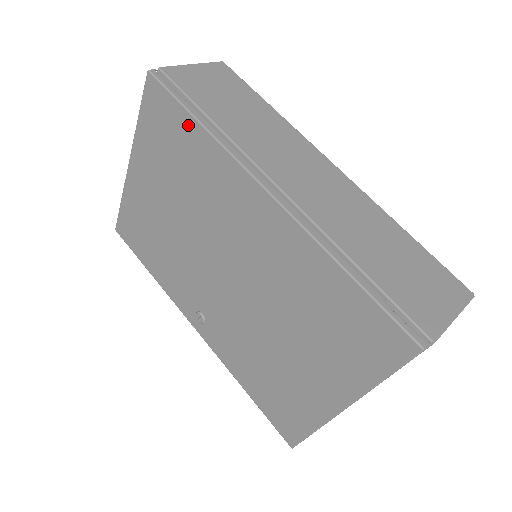
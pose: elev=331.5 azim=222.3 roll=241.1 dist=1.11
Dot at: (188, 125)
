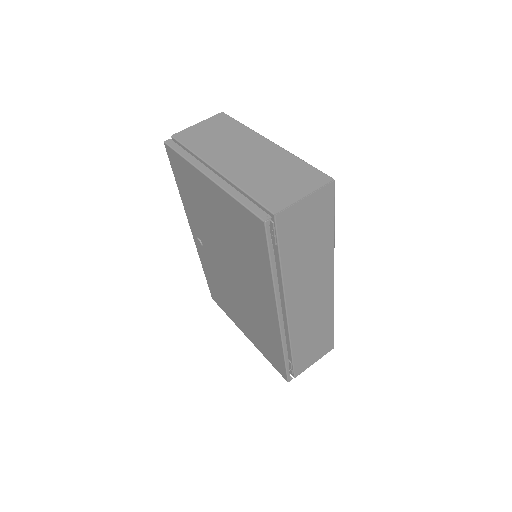
Dot at: (265, 261)
